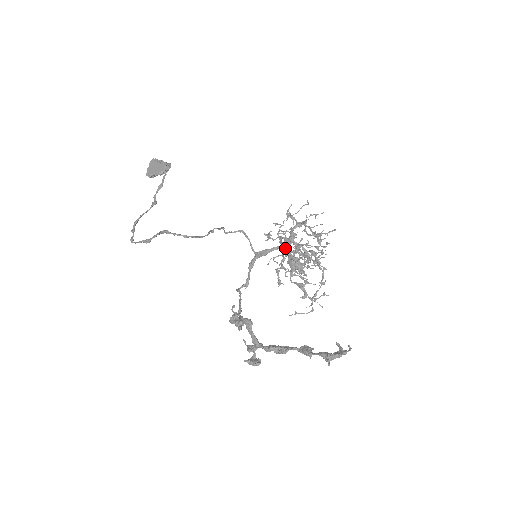
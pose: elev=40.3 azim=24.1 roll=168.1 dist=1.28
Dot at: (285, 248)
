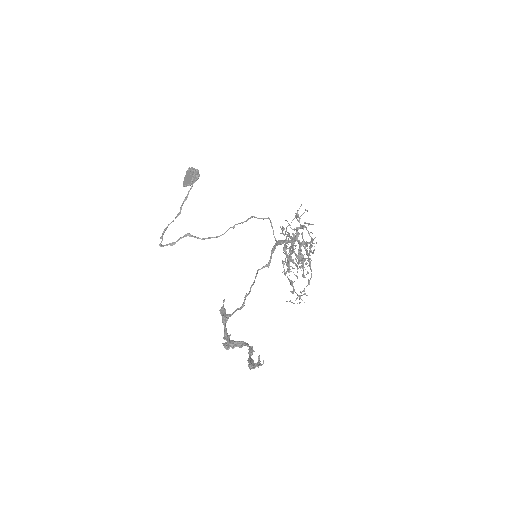
Dot at: (284, 248)
